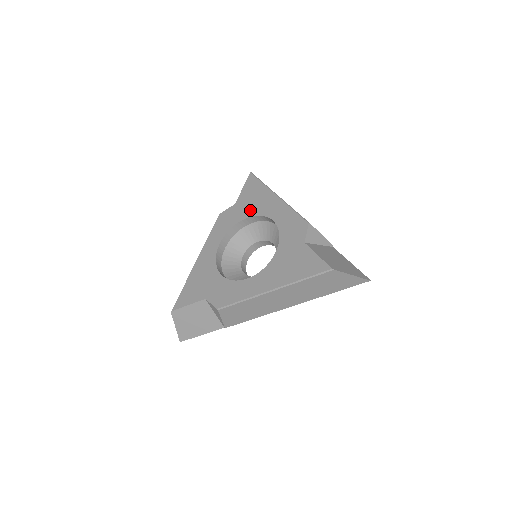
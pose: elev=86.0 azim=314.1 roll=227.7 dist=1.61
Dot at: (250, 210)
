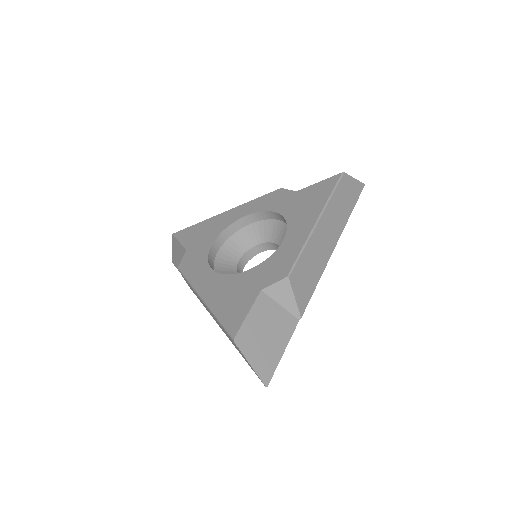
Dot at: (211, 235)
